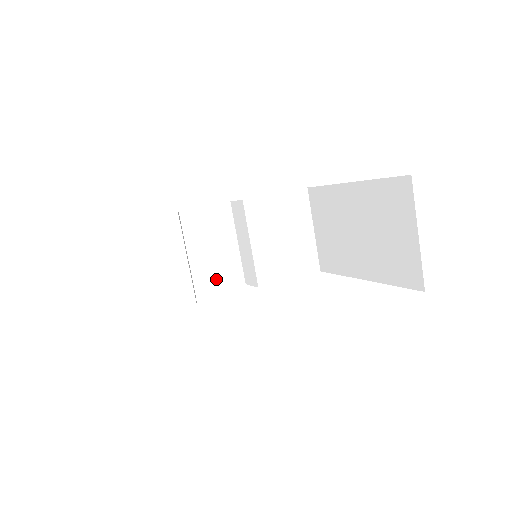
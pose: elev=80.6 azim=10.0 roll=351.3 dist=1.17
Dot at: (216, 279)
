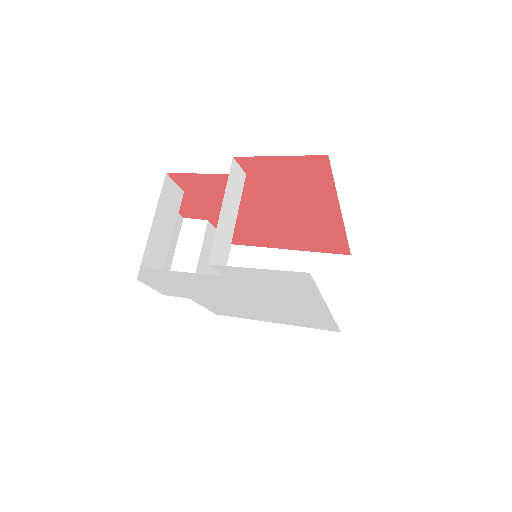
Dot at: occluded
